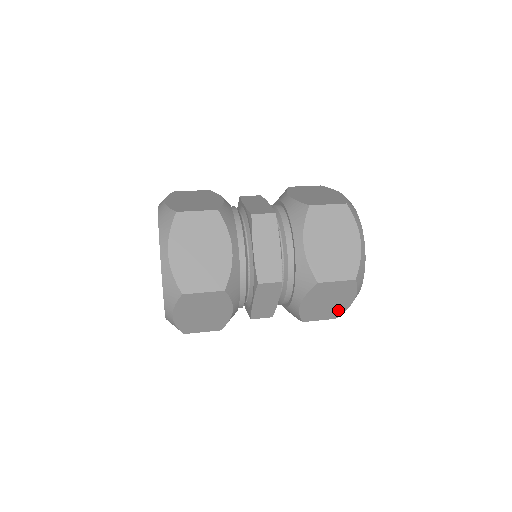
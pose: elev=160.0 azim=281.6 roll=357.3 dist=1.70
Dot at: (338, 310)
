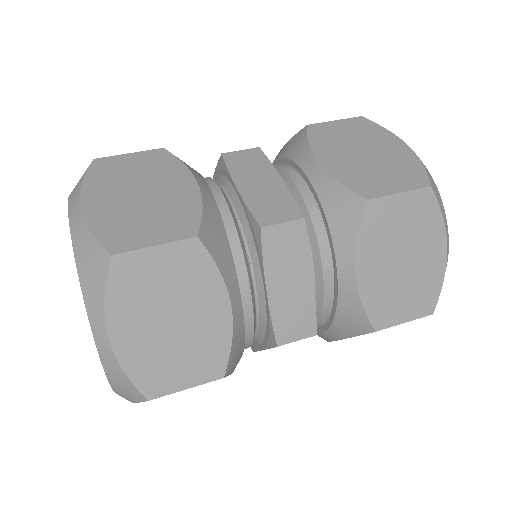
Dot at: occluded
